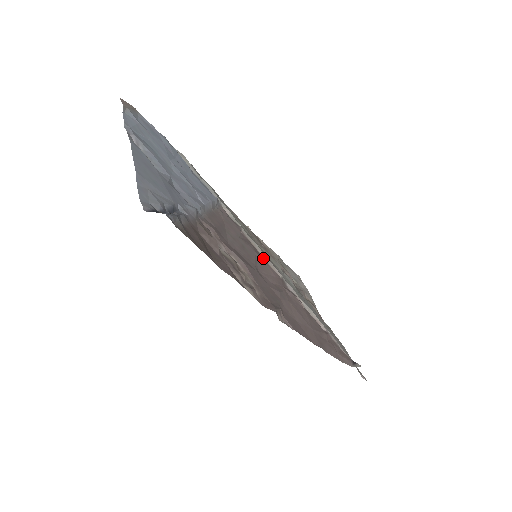
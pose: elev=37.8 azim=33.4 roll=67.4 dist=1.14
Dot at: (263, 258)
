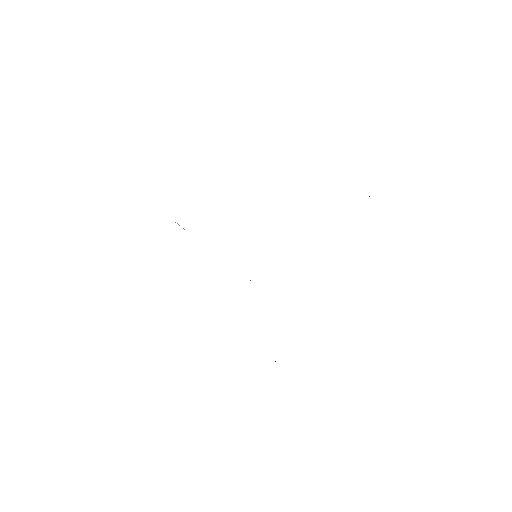
Dot at: occluded
